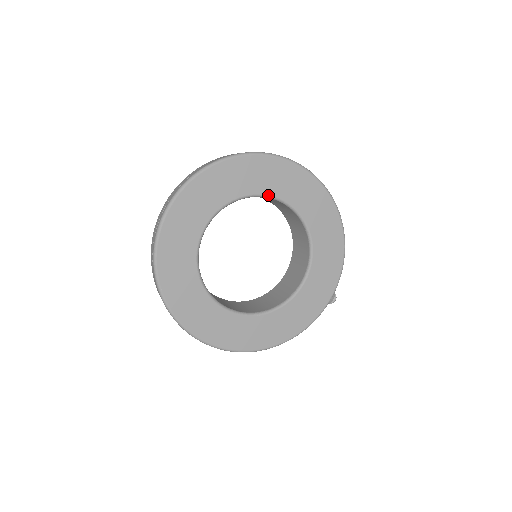
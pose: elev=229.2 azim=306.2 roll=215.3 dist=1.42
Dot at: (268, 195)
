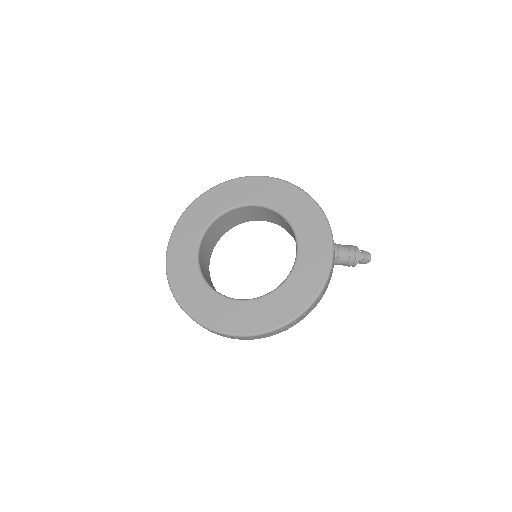
Dot at: (229, 209)
